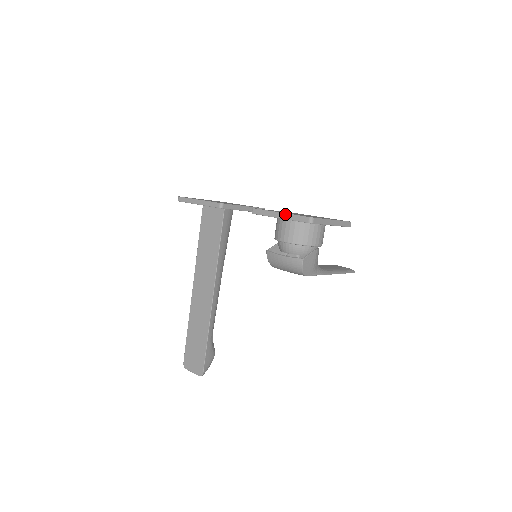
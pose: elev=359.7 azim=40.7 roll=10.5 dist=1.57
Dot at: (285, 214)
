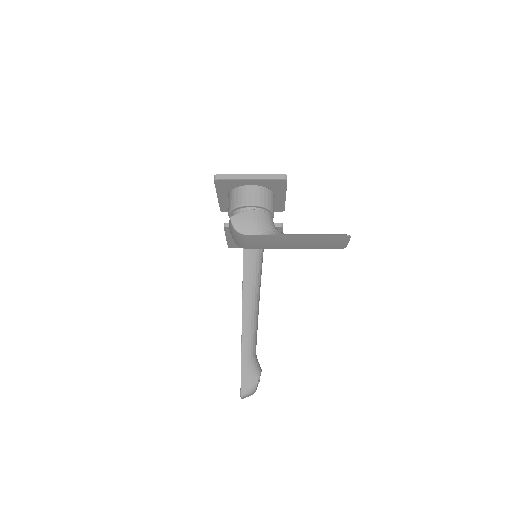
Dot at: occluded
